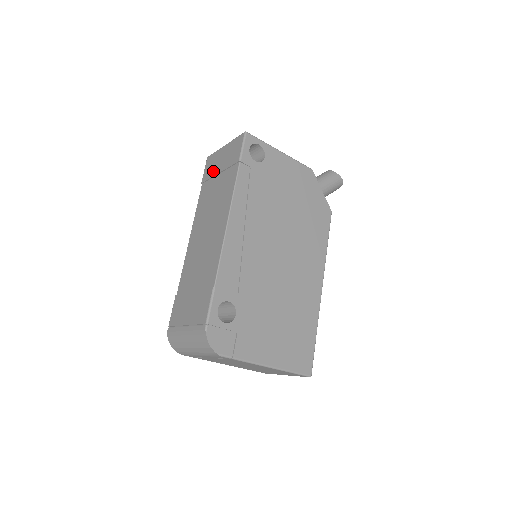
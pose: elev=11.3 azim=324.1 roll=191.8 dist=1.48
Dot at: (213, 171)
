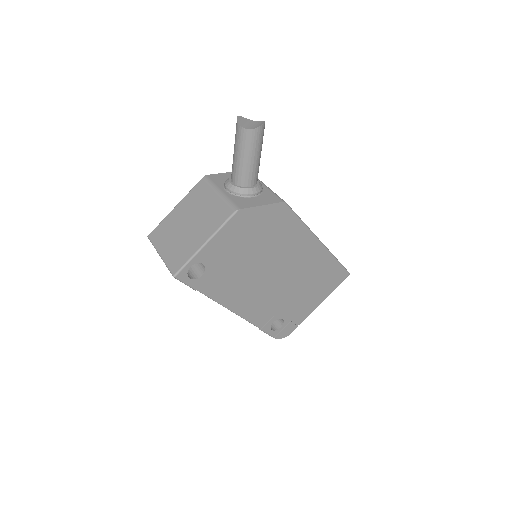
Dot at: occluded
